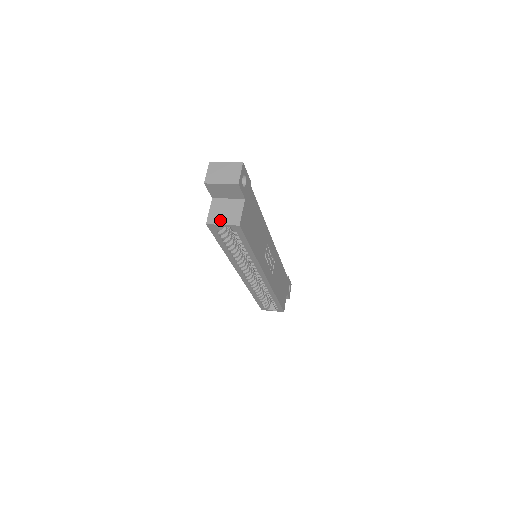
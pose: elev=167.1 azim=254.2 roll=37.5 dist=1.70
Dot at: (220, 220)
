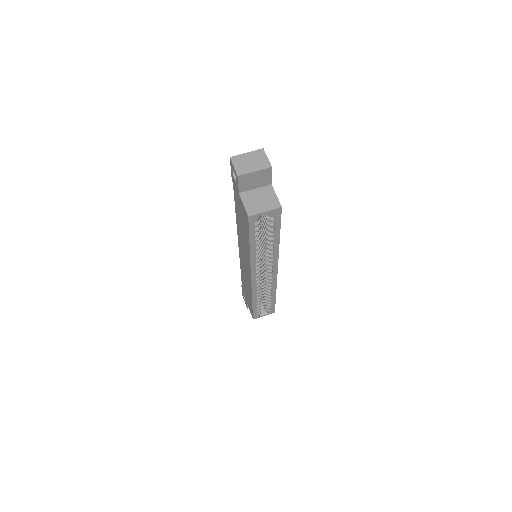
Dot at: (260, 209)
